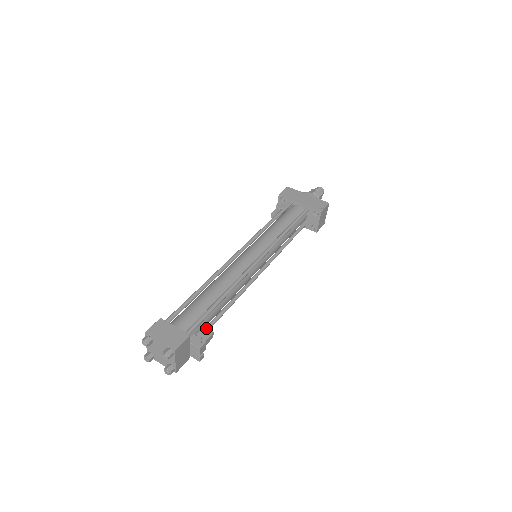
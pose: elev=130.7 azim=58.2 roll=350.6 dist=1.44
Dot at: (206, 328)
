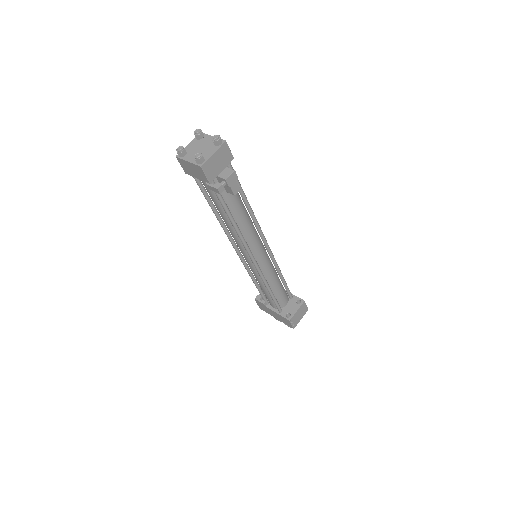
Dot at: occluded
